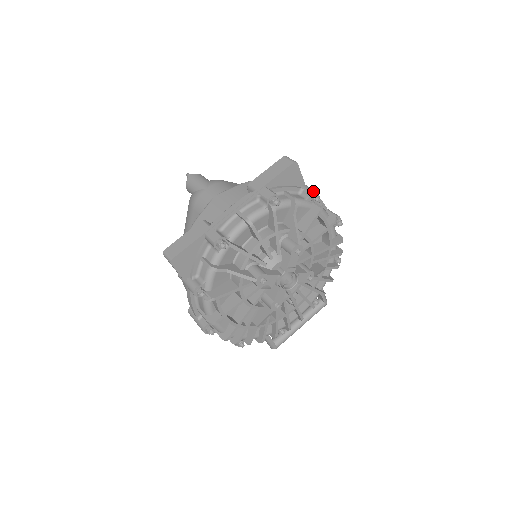
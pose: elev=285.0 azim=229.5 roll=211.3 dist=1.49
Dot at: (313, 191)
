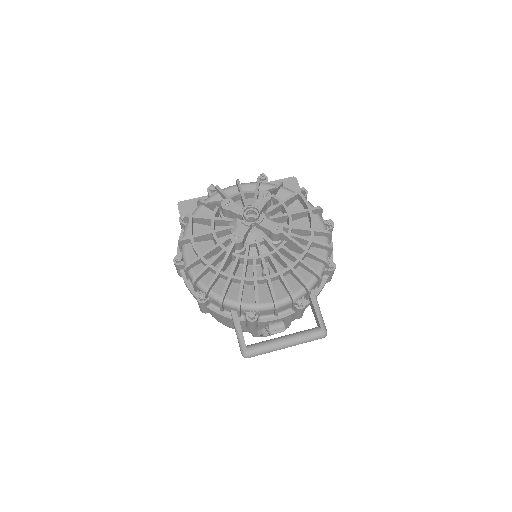
Dot at: occluded
